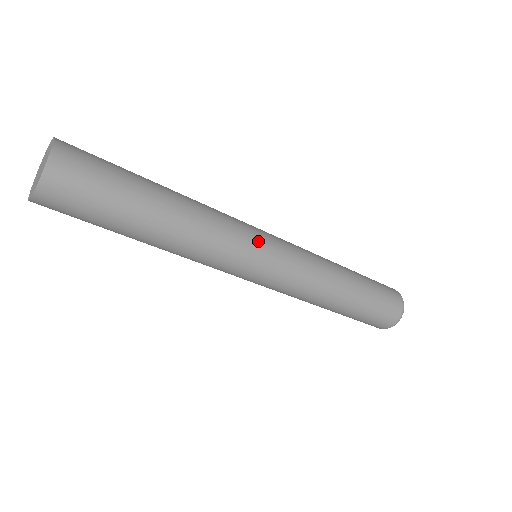
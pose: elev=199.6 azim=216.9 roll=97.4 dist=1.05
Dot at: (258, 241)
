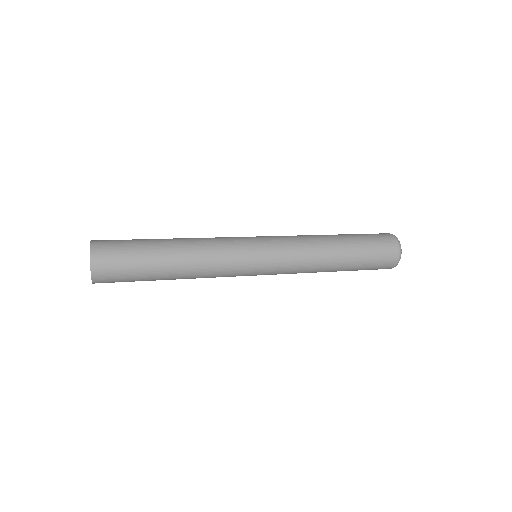
Dot at: (248, 258)
